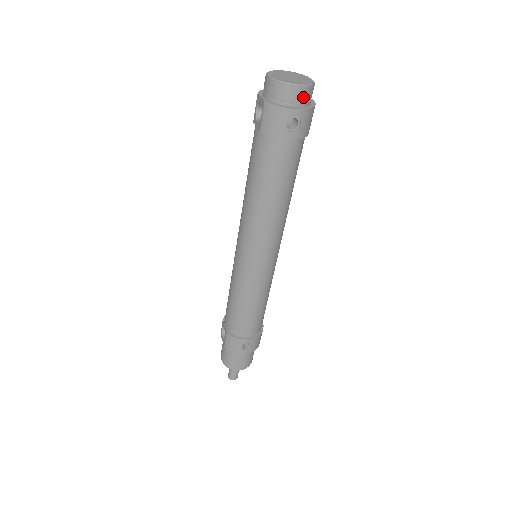
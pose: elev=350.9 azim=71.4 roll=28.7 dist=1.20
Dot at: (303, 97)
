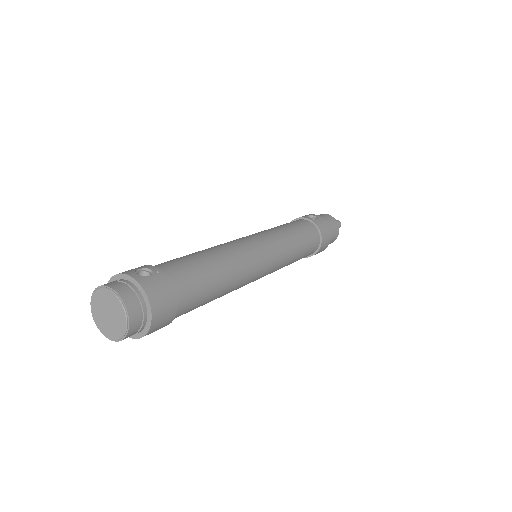
Dot at: occluded
